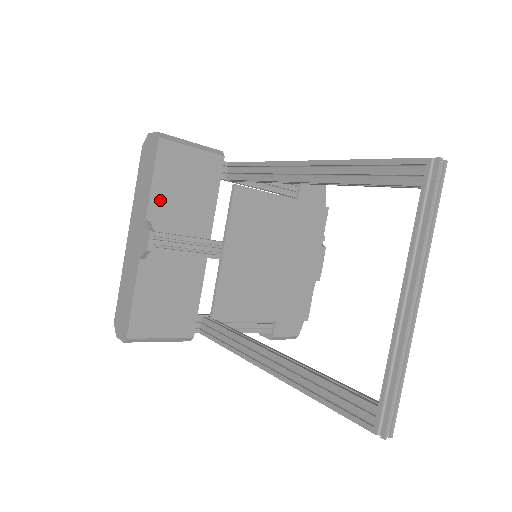
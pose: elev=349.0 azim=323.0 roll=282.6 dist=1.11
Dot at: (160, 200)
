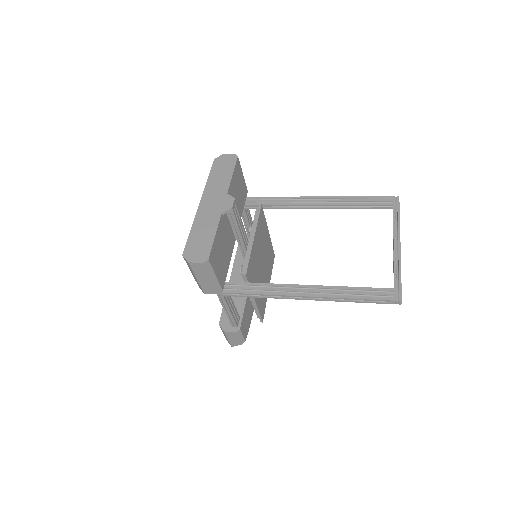
Dot at: (232, 188)
